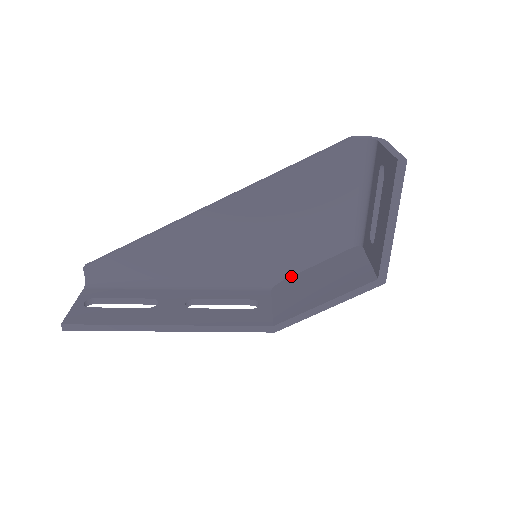
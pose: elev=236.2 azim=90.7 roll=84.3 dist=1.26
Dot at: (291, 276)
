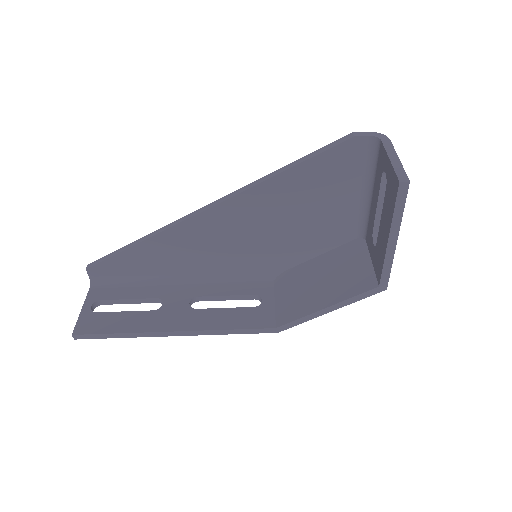
Dot at: (293, 267)
